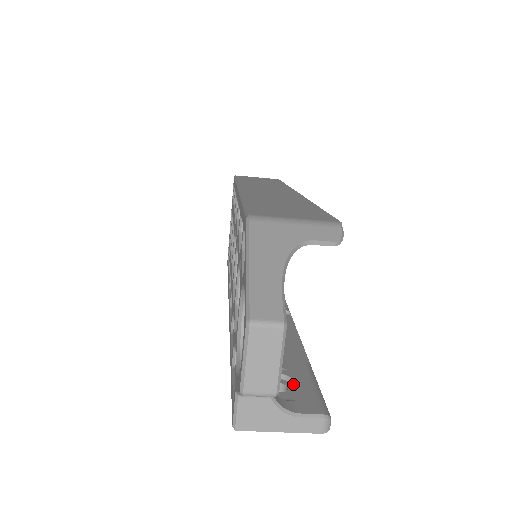
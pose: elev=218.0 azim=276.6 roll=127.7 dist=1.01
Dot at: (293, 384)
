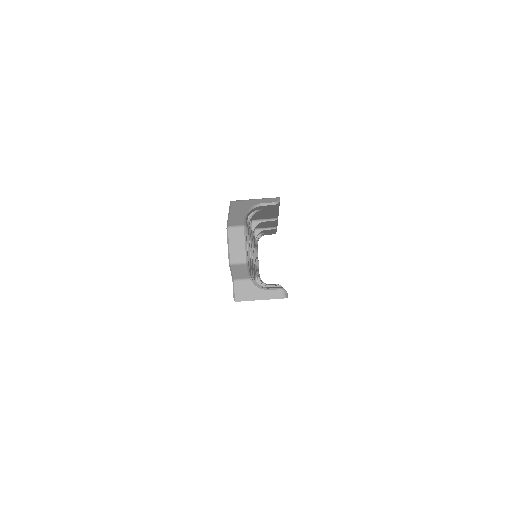
Dot at: occluded
